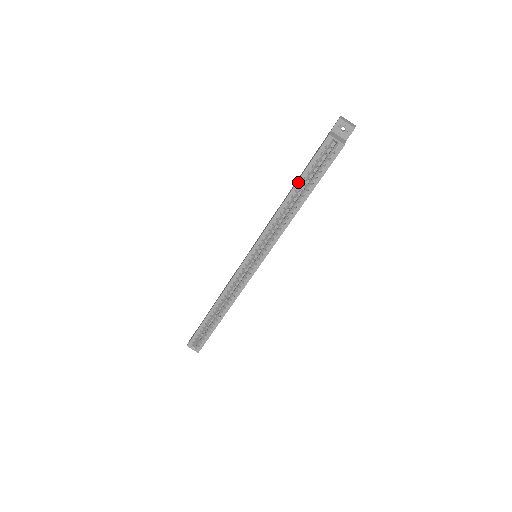
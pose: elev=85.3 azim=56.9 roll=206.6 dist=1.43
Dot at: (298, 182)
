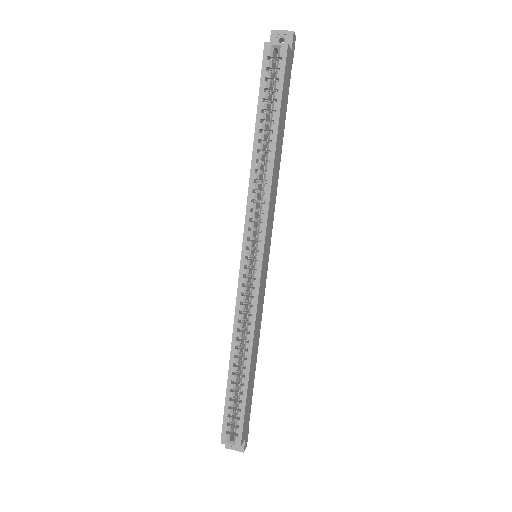
Dot at: (257, 119)
